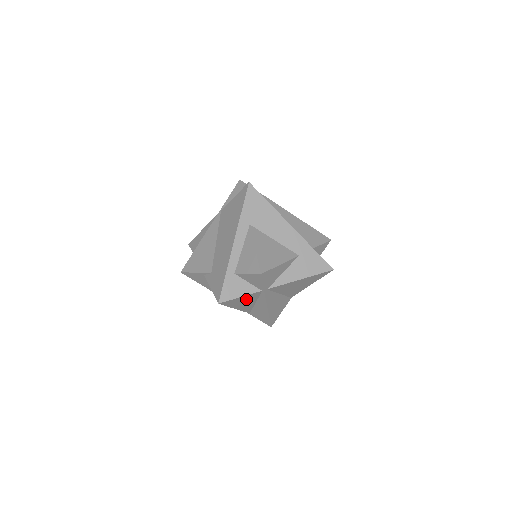
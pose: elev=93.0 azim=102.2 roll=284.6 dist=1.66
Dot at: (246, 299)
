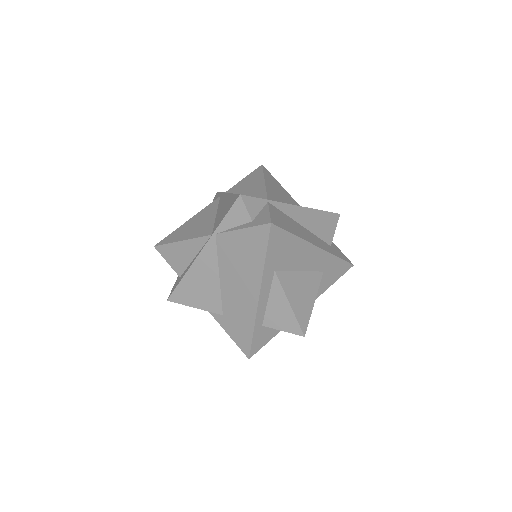
Dot at: occluded
